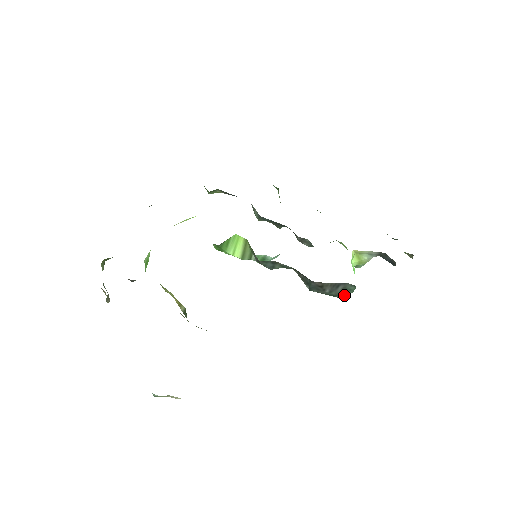
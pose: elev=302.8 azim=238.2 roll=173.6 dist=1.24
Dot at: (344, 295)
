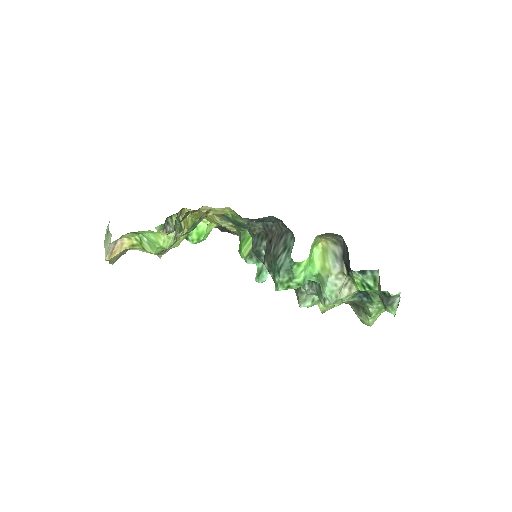
Dot at: (283, 262)
